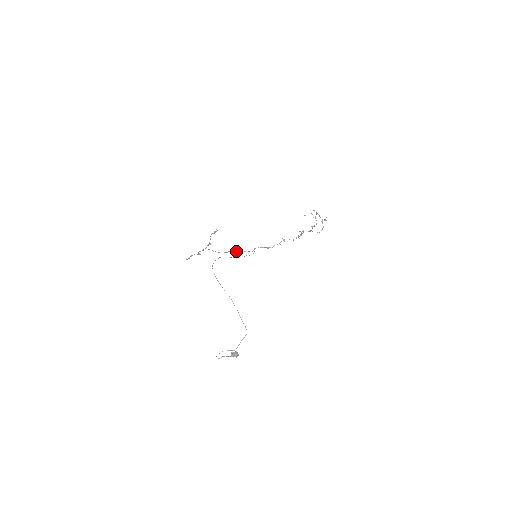
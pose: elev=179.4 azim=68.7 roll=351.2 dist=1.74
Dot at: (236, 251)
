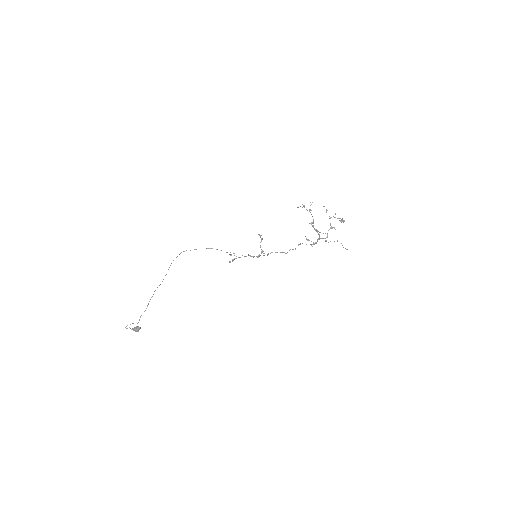
Dot at: (259, 255)
